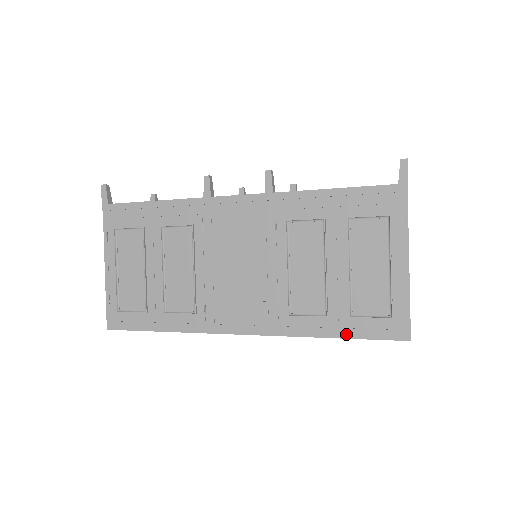
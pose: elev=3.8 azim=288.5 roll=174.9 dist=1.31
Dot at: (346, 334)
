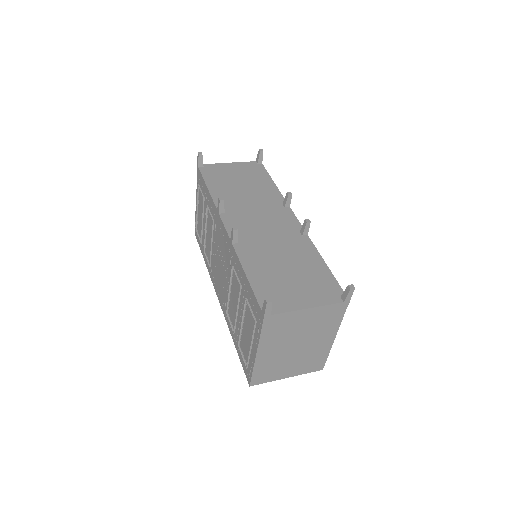
Dot at: (237, 349)
